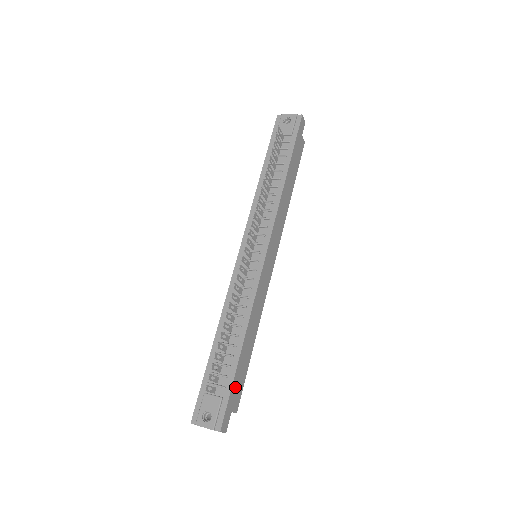
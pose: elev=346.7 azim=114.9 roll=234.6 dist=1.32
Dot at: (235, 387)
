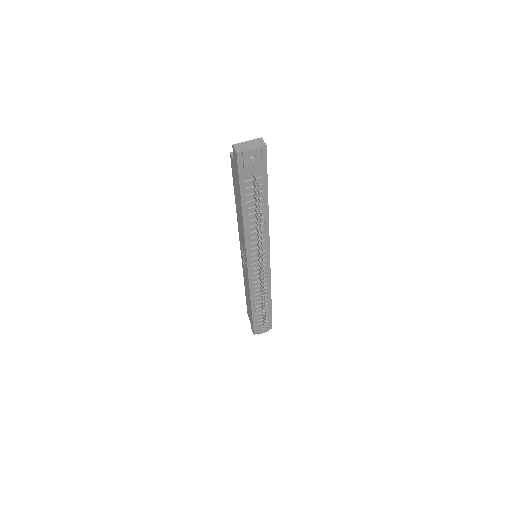
Dot at: occluded
